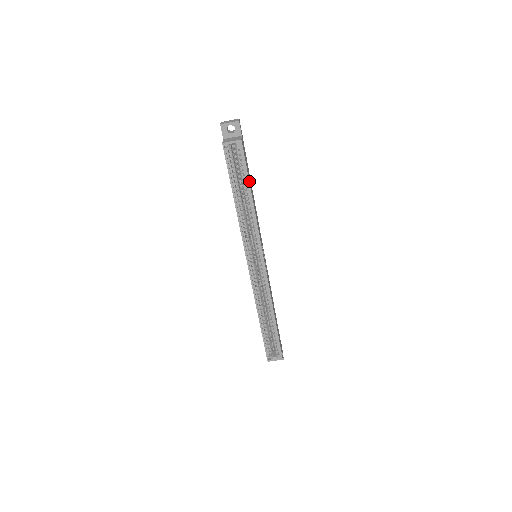
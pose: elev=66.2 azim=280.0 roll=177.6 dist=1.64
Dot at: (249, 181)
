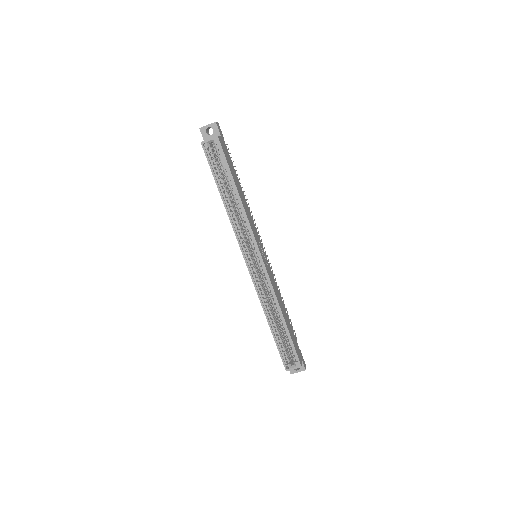
Dot at: (232, 176)
